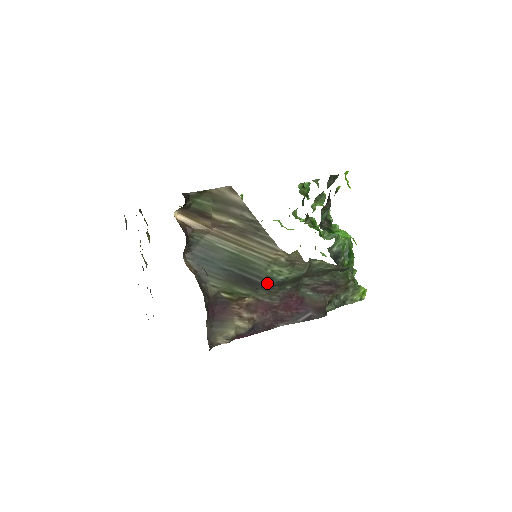
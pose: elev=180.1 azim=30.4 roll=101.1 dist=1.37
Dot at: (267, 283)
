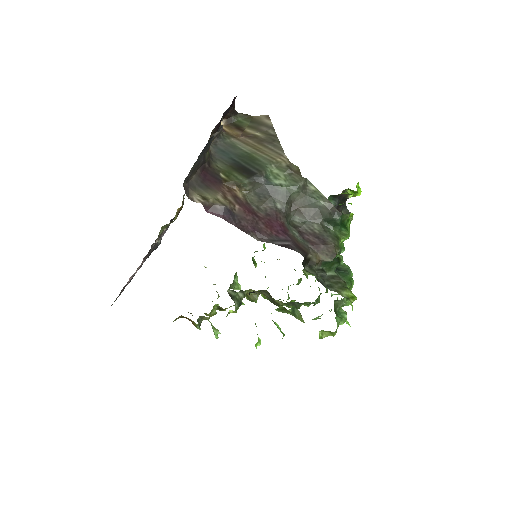
Dot at: (262, 179)
